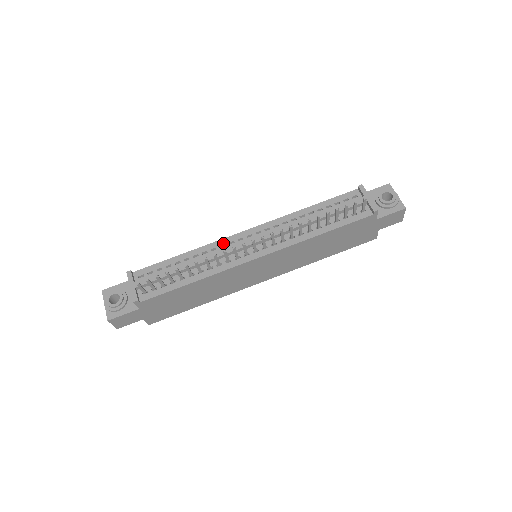
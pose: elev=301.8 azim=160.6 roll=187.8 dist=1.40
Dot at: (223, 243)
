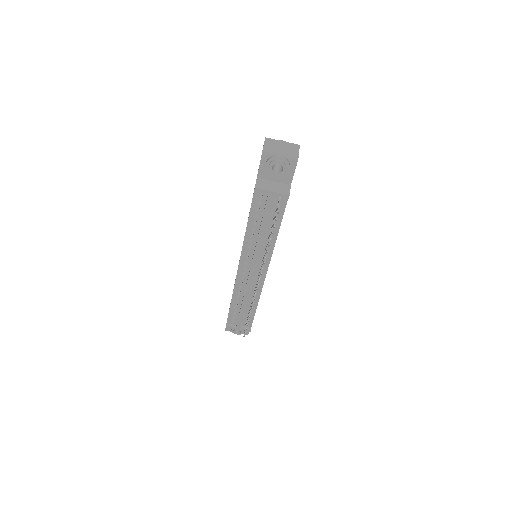
Dot at: (239, 282)
